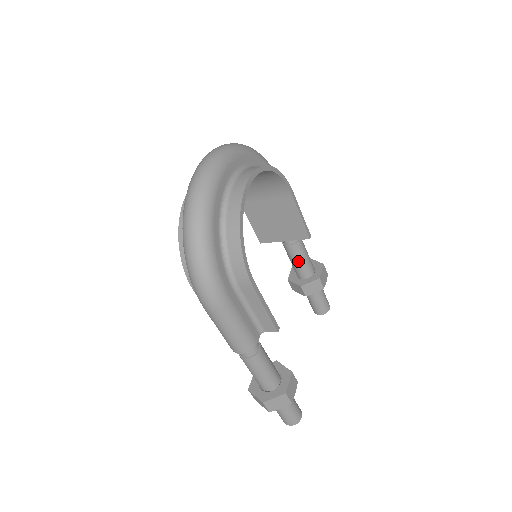
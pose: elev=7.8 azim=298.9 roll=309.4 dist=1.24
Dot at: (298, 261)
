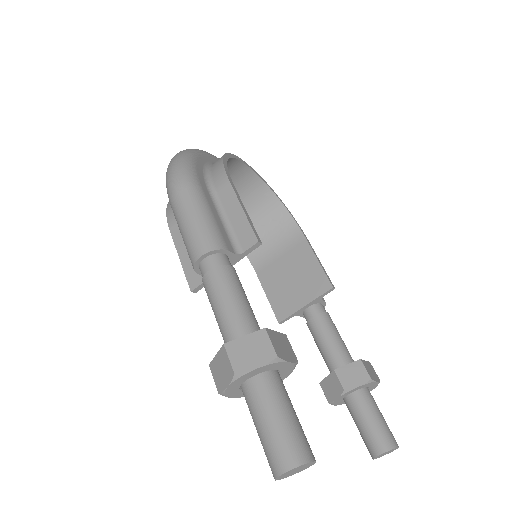
Dot at: (328, 340)
